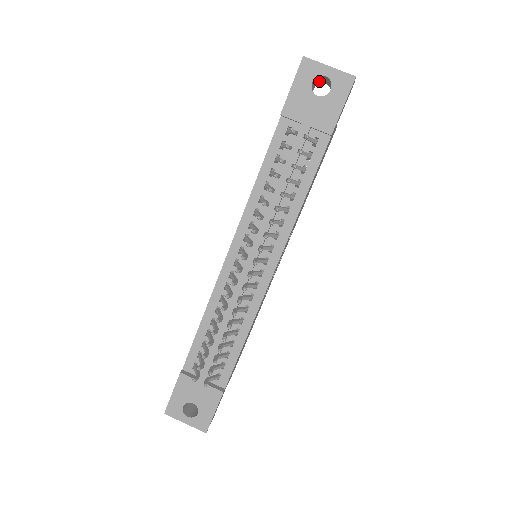
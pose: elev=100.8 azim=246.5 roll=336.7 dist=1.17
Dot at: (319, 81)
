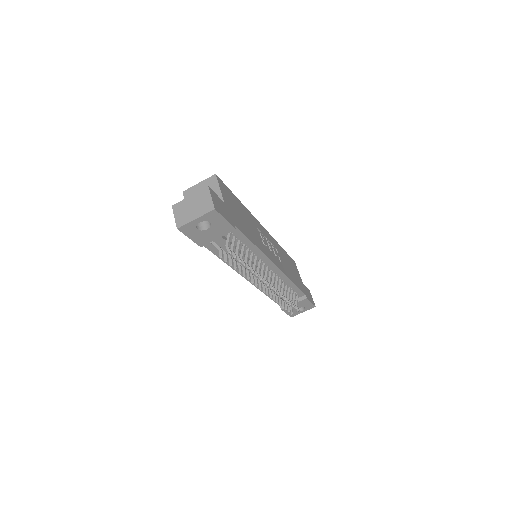
Dot at: occluded
